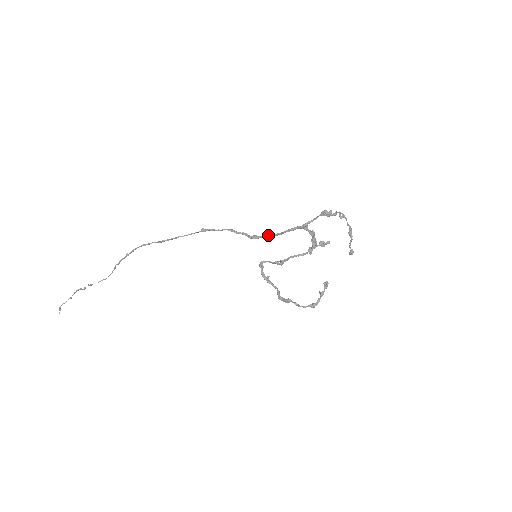
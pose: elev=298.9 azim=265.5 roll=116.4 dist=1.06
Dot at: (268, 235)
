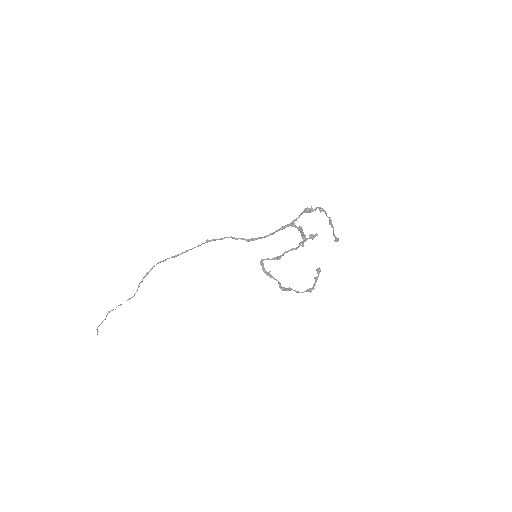
Dot at: occluded
